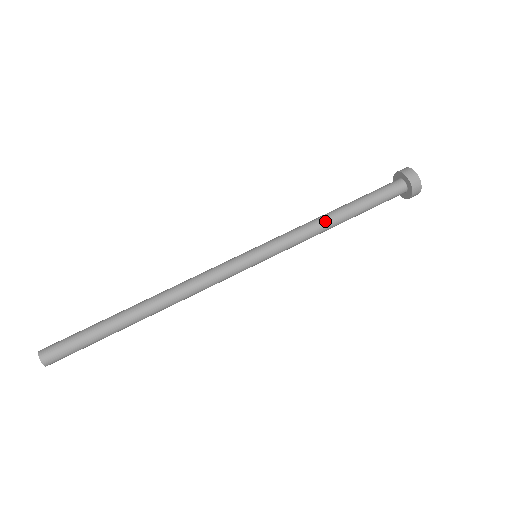
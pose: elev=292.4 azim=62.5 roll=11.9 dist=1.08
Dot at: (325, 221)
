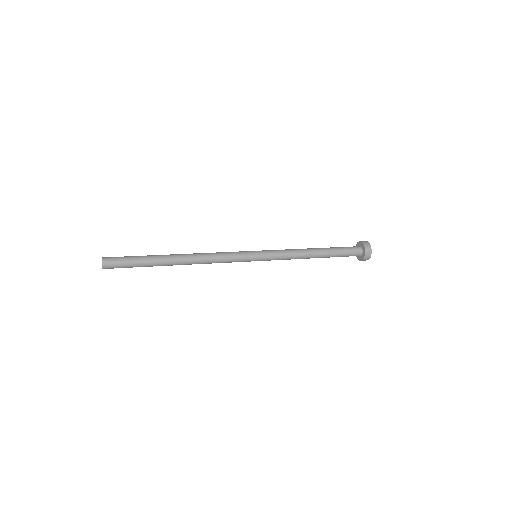
Dot at: occluded
